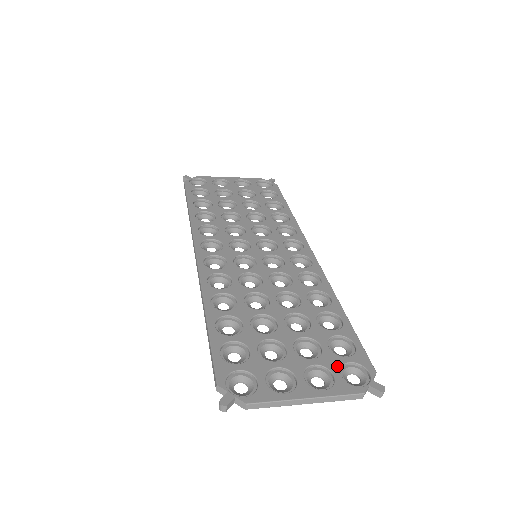
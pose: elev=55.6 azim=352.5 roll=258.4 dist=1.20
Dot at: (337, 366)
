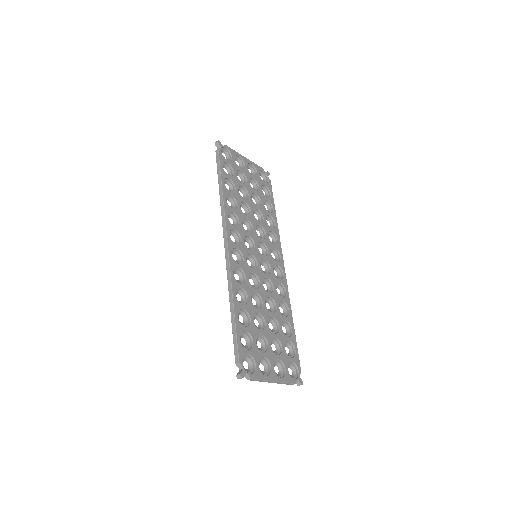
Dot at: (287, 363)
